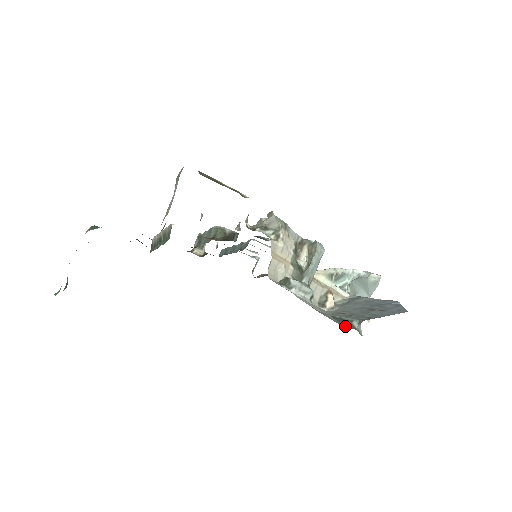
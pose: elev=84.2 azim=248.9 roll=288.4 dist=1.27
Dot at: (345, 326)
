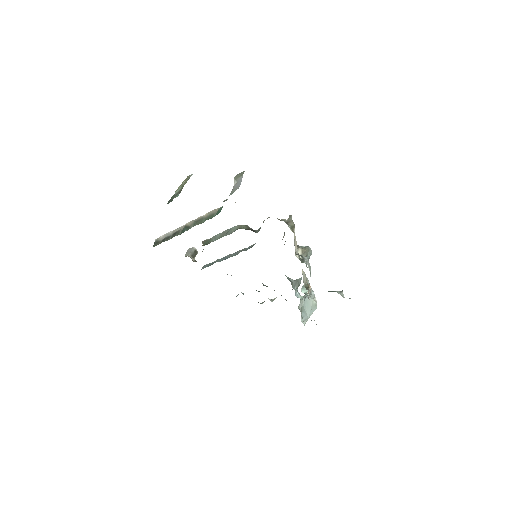
Dot at: (334, 291)
